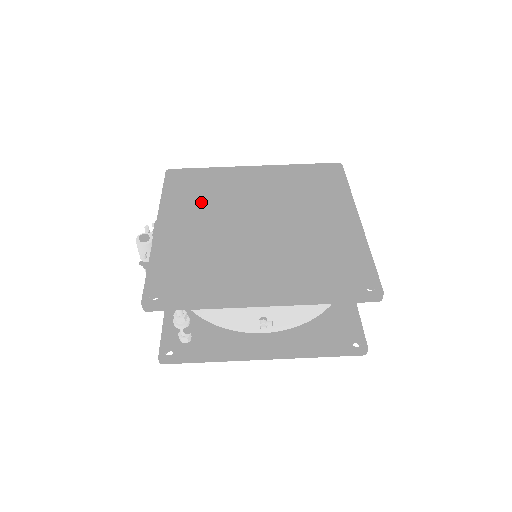
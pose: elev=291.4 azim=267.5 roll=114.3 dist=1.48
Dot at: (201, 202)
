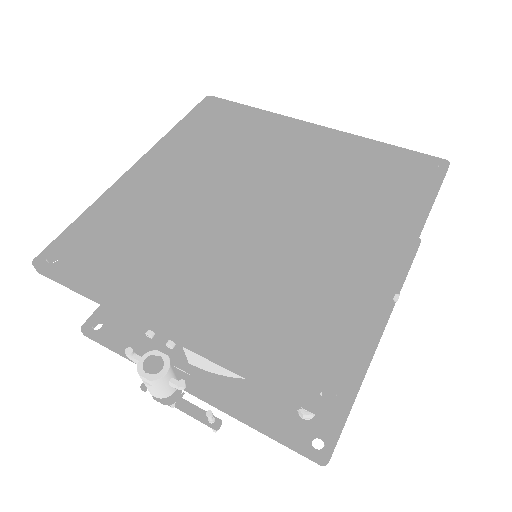
Dot at: (157, 251)
